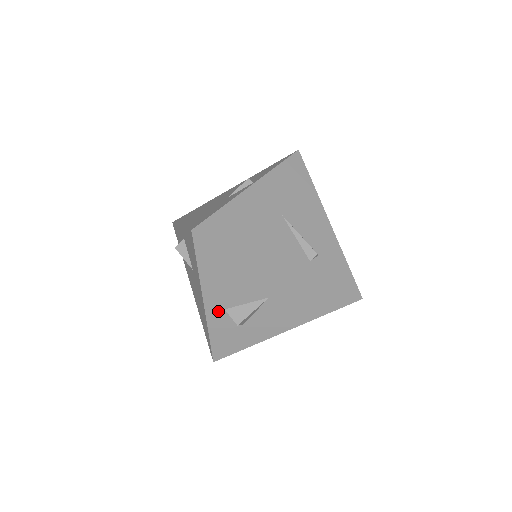
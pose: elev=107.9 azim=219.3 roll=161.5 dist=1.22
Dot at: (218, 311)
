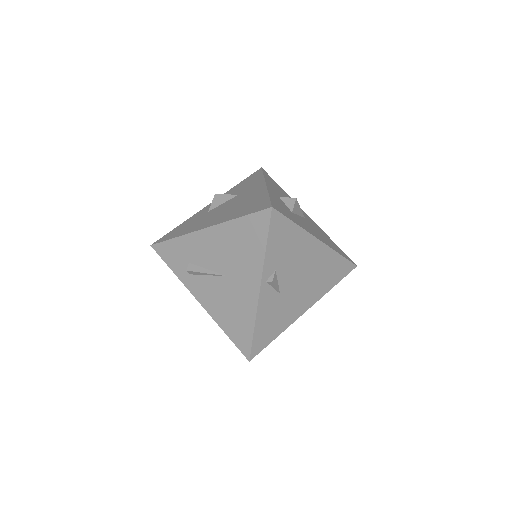
Dot at: (275, 194)
